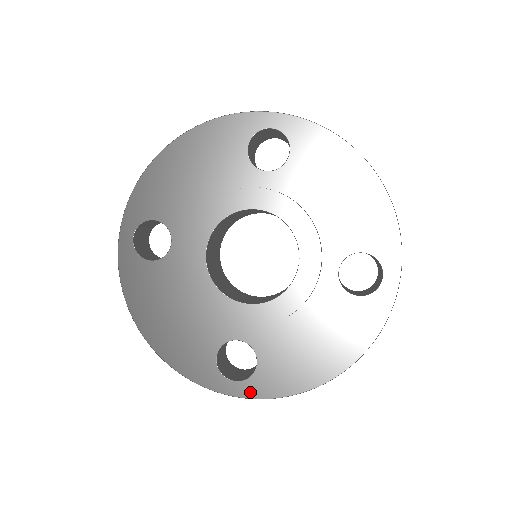
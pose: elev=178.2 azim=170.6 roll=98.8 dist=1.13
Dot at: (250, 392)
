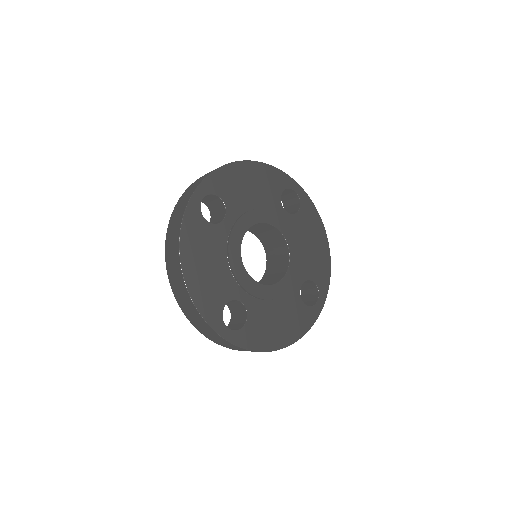
Dot at: (236, 340)
